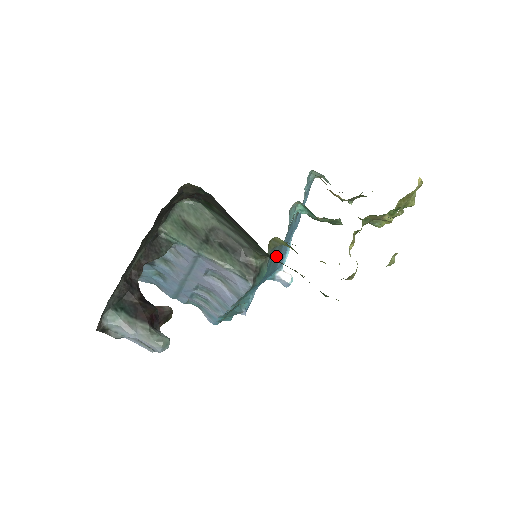
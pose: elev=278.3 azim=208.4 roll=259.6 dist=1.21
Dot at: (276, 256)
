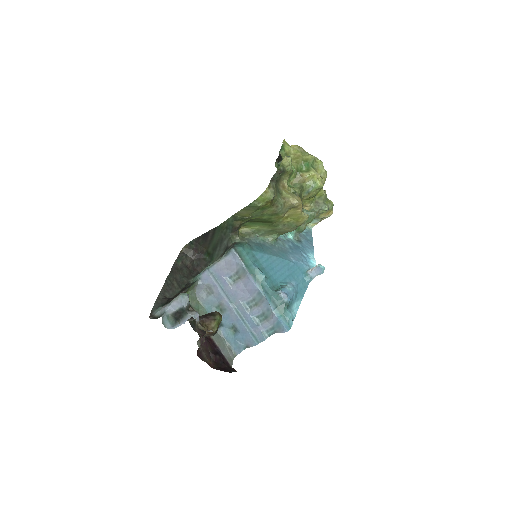
Dot at: (271, 248)
